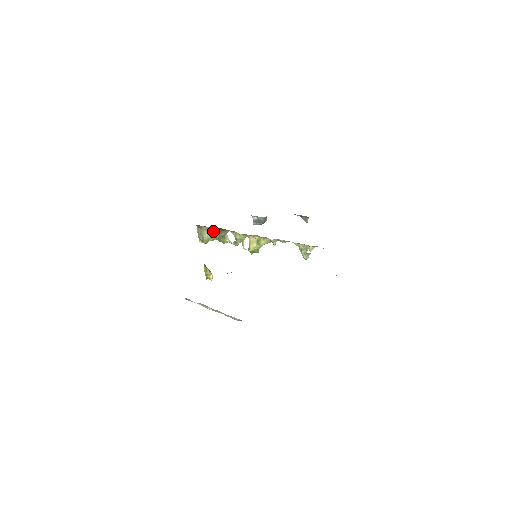
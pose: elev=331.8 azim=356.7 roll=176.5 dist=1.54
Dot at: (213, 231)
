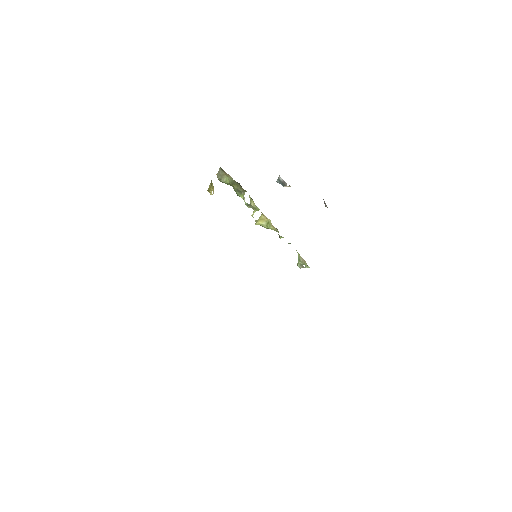
Dot at: (233, 182)
